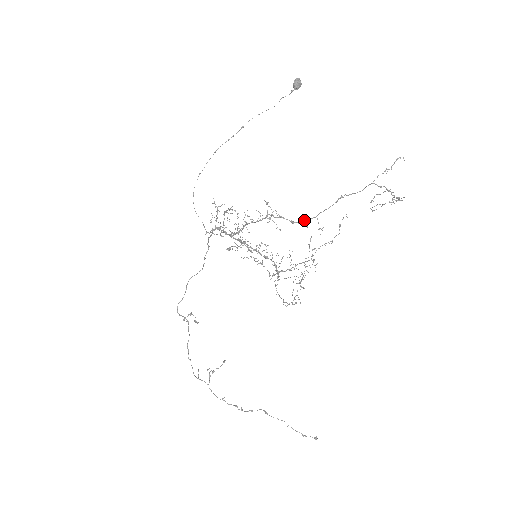
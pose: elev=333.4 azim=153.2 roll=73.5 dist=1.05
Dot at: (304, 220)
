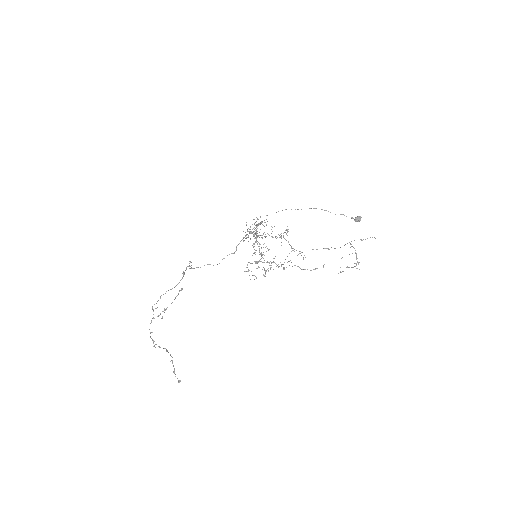
Dot at: occluded
